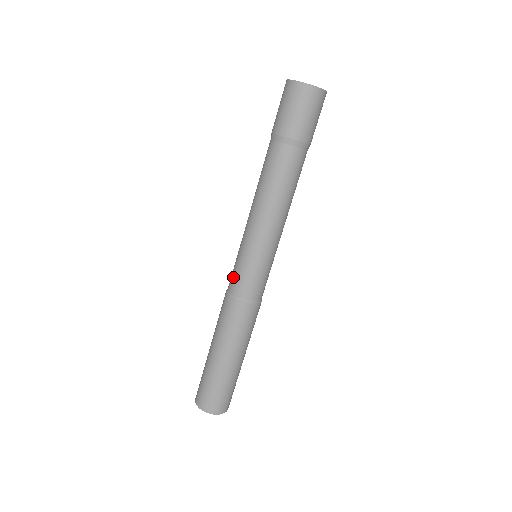
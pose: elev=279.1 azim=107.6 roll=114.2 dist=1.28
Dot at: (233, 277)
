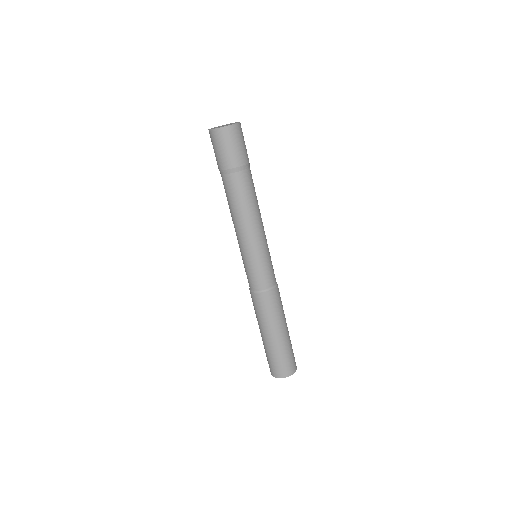
Dot at: (248, 279)
